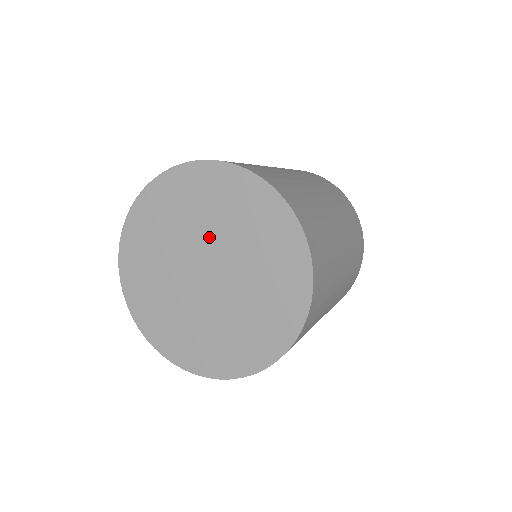
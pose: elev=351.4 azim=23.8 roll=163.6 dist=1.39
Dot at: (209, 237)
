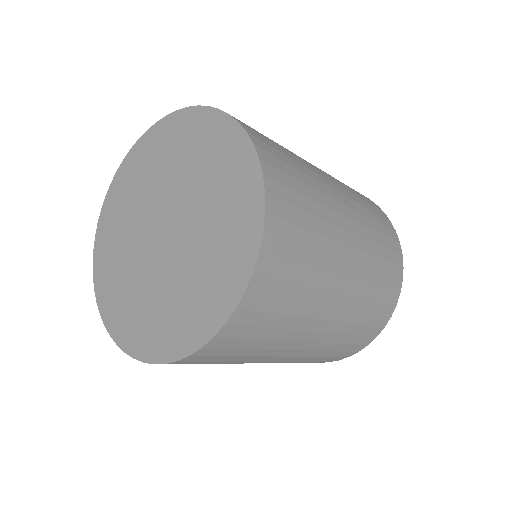
Dot at: (156, 197)
